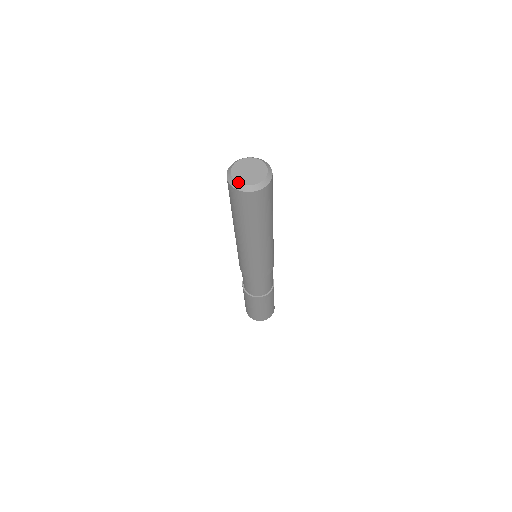
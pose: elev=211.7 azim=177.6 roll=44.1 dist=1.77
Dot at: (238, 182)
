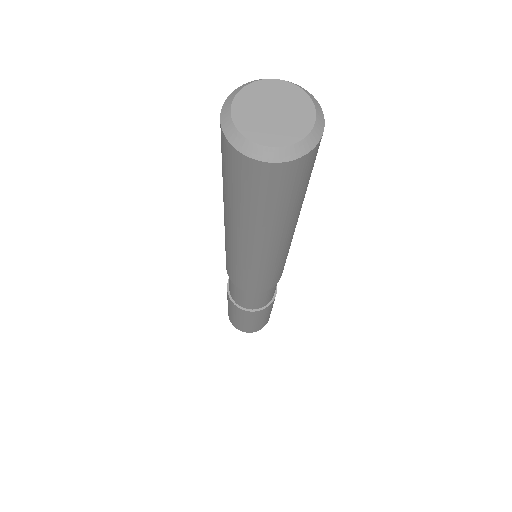
Dot at: (284, 145)
